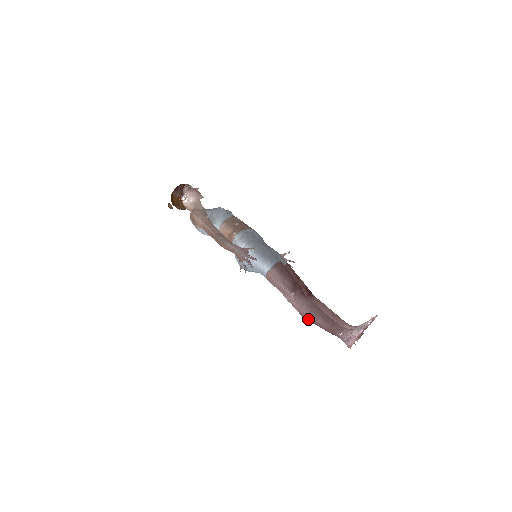
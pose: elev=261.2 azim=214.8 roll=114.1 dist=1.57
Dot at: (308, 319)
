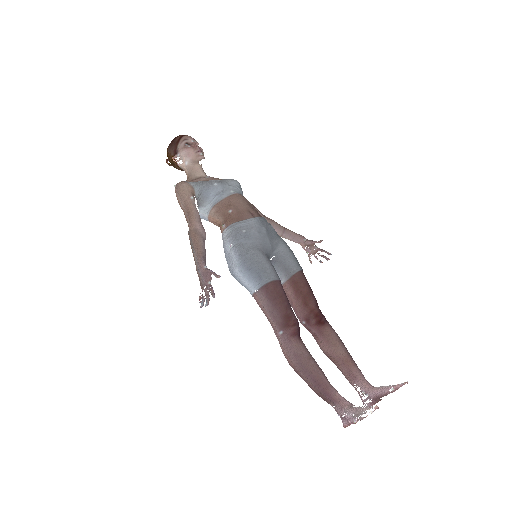
Dot at: (295, 371)
